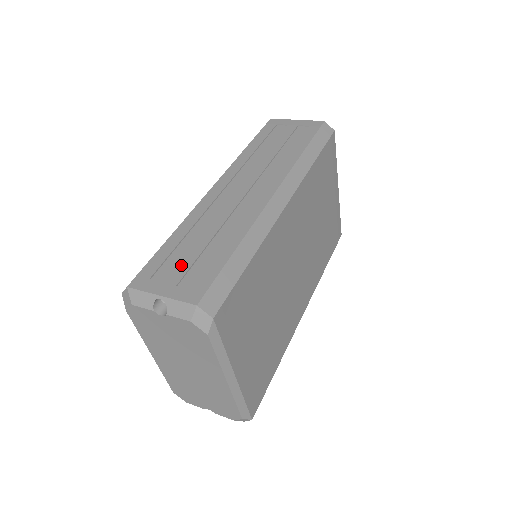
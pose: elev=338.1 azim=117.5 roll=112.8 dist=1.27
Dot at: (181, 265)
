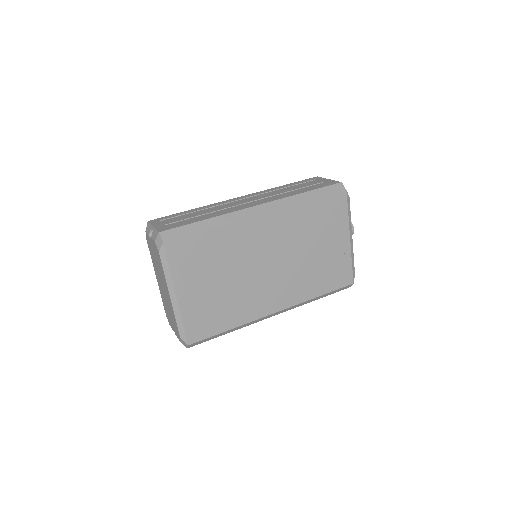
Dot at: (176, 219)
